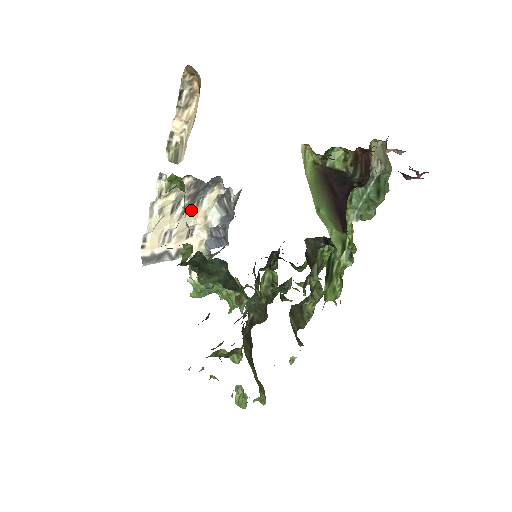
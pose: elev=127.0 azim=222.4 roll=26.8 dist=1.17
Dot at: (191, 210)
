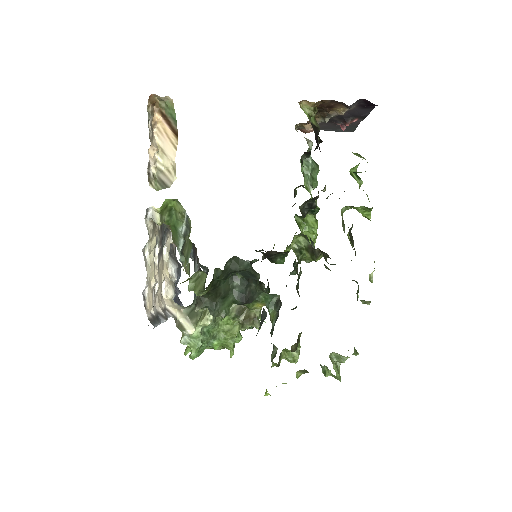
Dot at: (161, 261)
